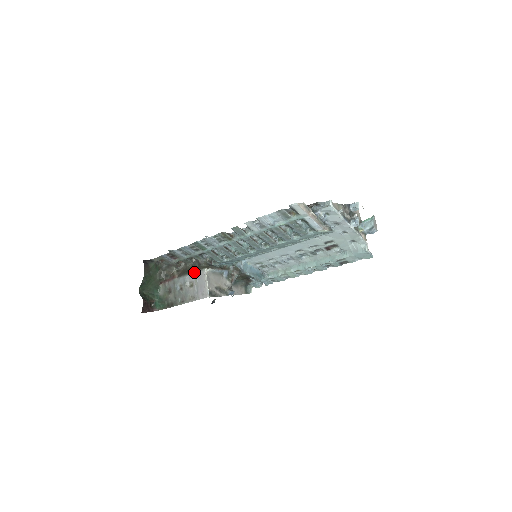
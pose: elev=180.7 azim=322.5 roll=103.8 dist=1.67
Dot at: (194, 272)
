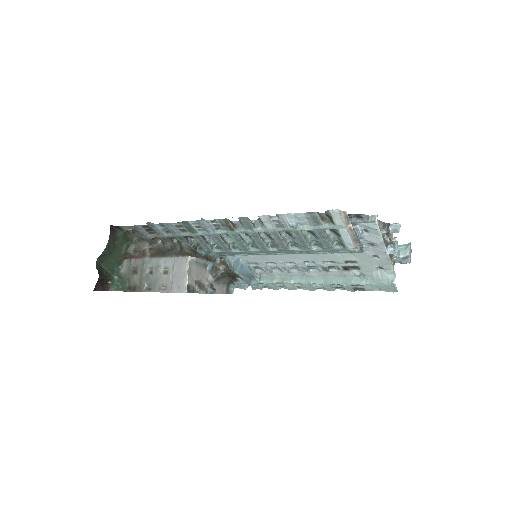
Dot at: (173, 256)
